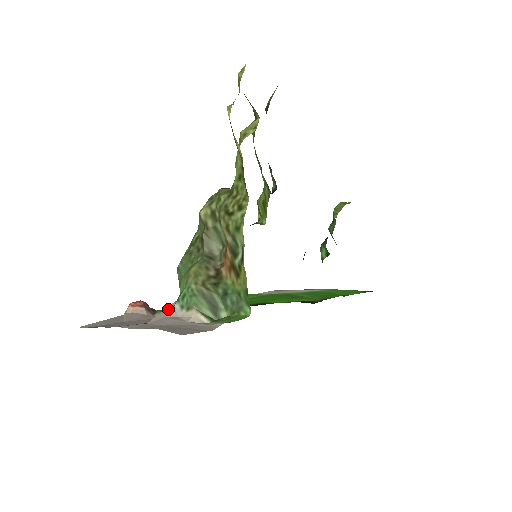
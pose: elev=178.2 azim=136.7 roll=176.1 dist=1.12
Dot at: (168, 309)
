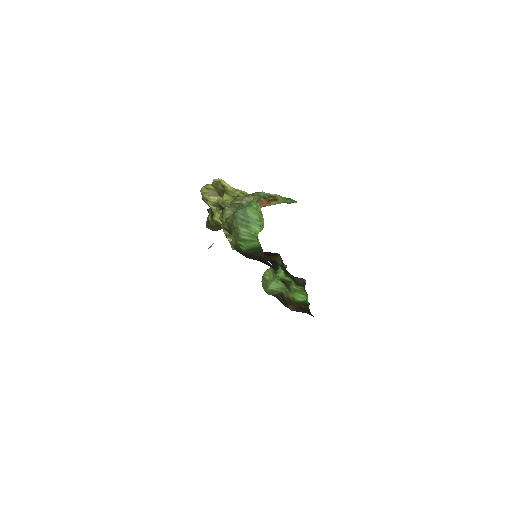
Dot at: occluded
